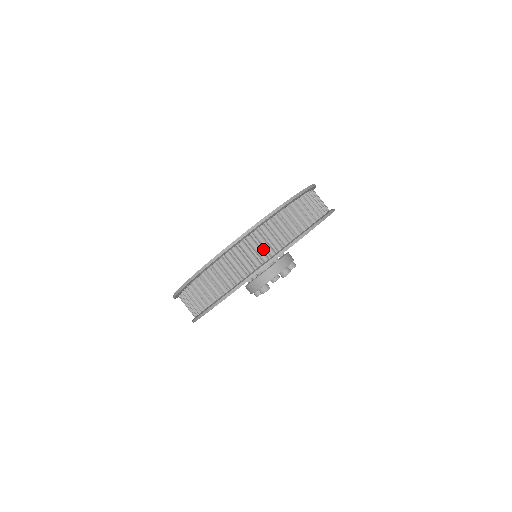
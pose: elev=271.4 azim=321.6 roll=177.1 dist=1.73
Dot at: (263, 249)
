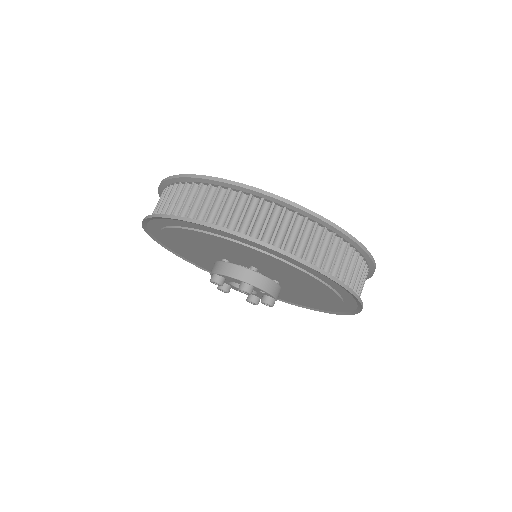
Dot at: (352, 275)
